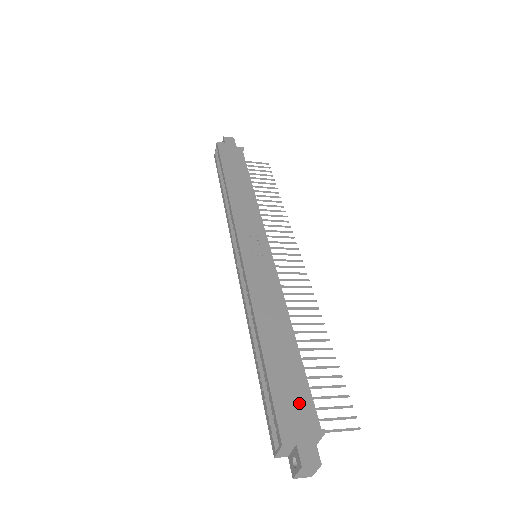
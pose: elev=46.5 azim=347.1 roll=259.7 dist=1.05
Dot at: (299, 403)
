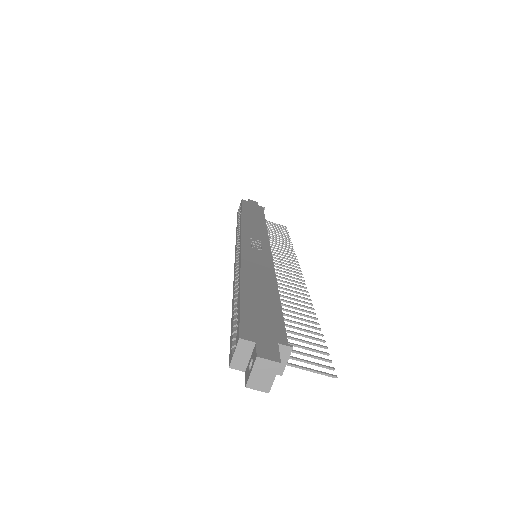
Dot at: (269, 323)
